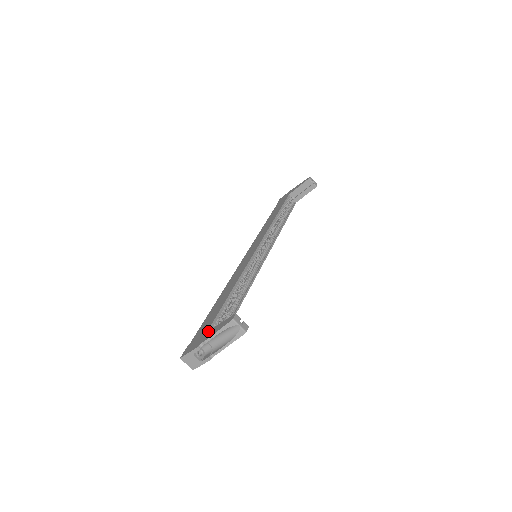
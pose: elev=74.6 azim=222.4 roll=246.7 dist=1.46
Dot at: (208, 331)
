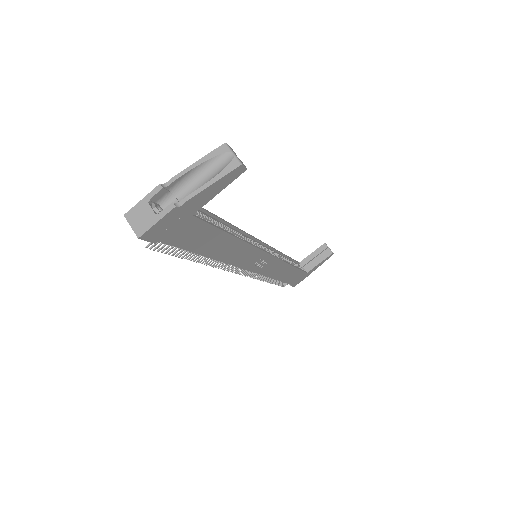
Dot at: occluded
